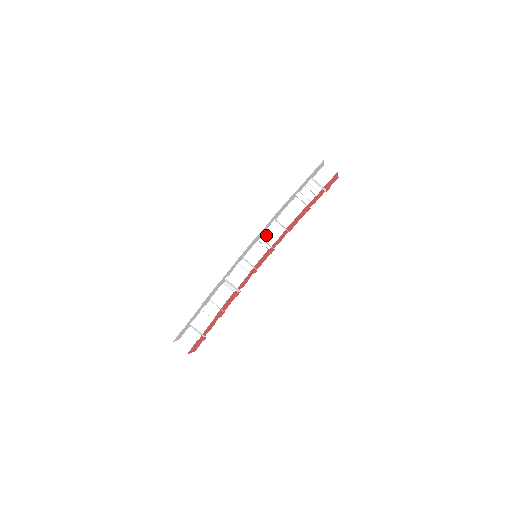
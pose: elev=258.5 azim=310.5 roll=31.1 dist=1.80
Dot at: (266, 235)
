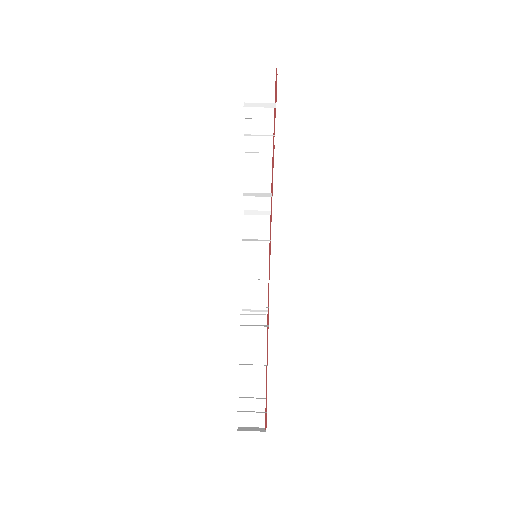
Dot at: (253, 216)
